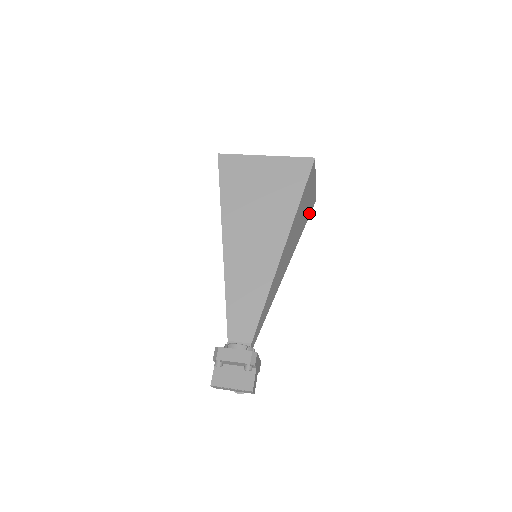
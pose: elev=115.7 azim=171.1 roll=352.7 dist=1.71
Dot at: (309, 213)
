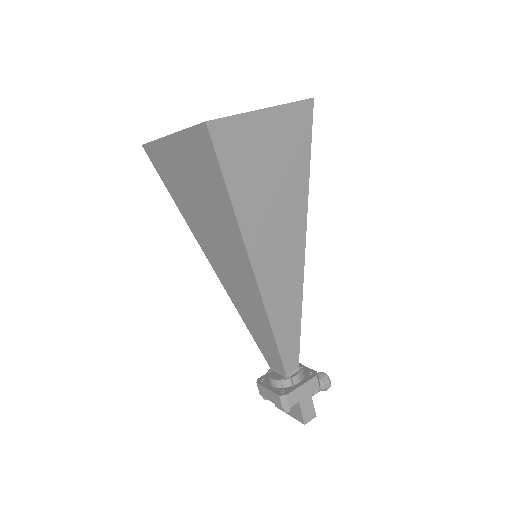
Dot at: (305, 138)
